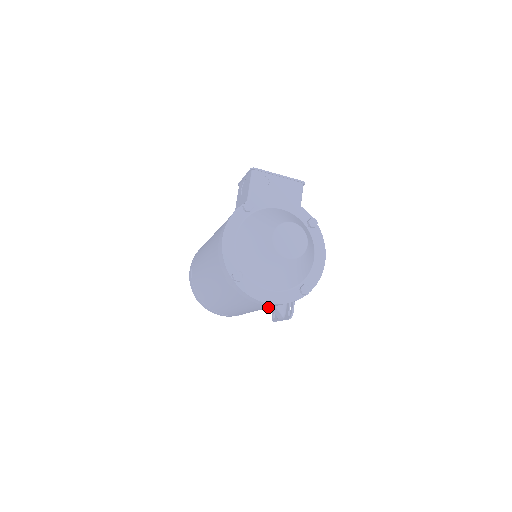
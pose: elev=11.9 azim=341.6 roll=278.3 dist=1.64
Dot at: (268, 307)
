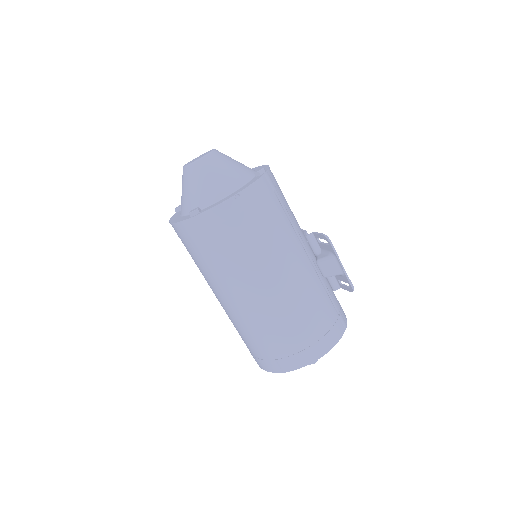
Dot at: (273, 229)
